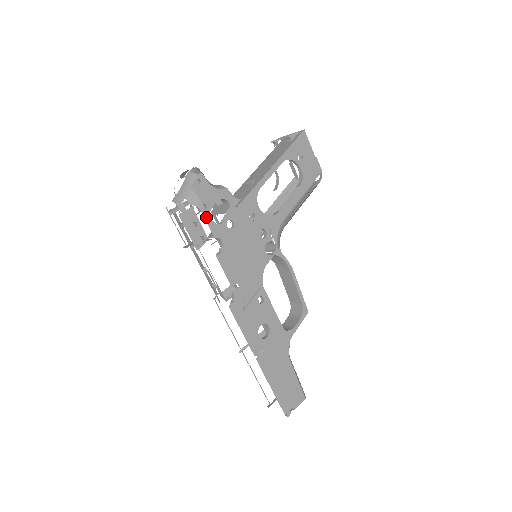
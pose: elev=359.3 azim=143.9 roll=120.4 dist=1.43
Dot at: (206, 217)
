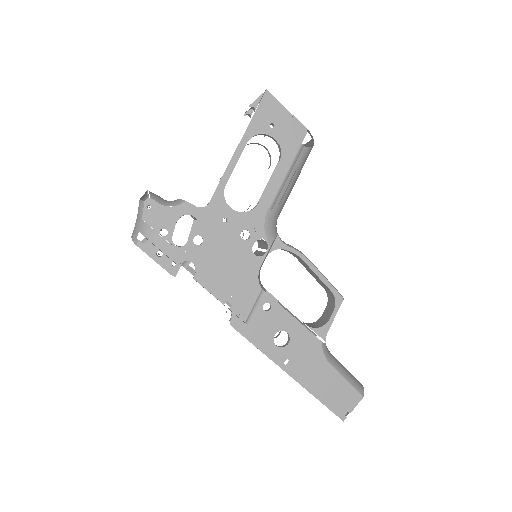
Dot at: (165, 244)
